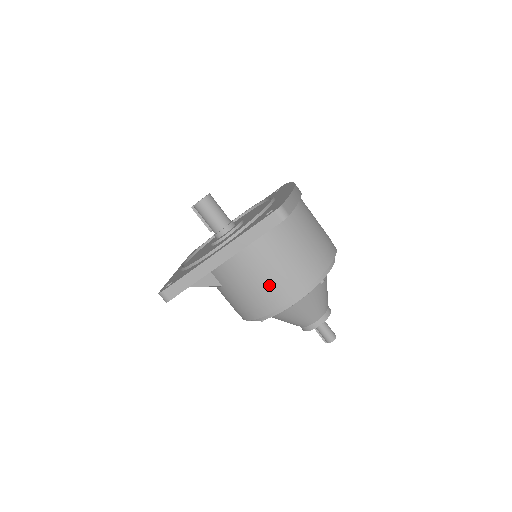
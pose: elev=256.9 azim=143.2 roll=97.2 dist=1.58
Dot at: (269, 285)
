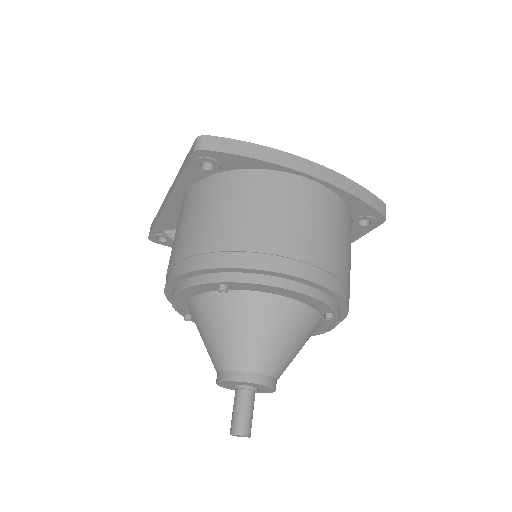
Dot at: (173, 249)
